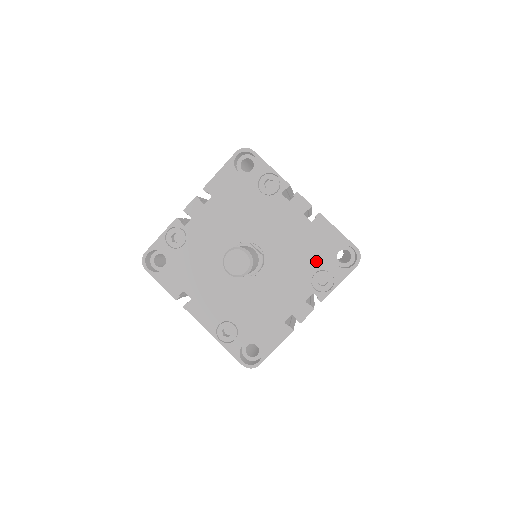
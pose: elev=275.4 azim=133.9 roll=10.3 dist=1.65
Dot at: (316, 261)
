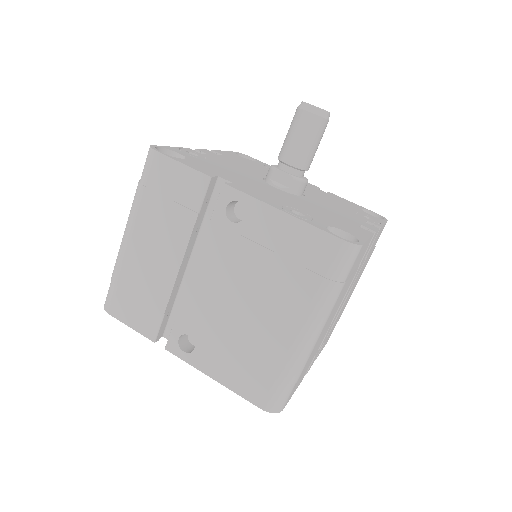
Dot at: (351, 208)
